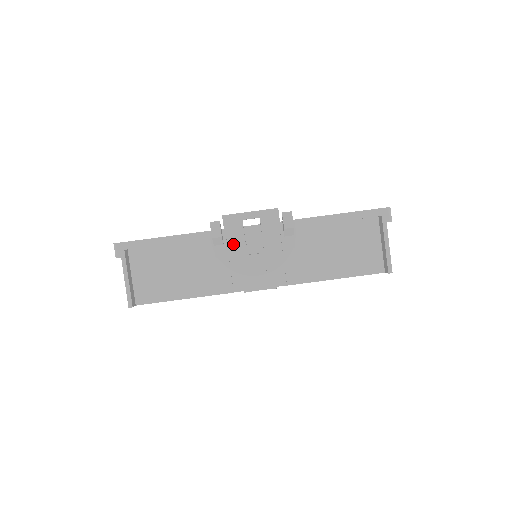
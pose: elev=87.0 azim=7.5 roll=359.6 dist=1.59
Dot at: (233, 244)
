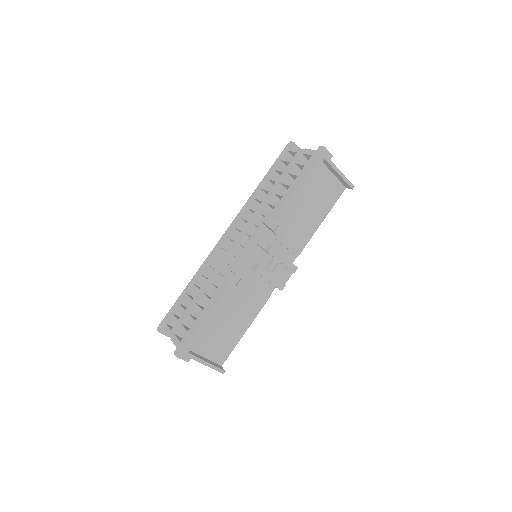
Dot at: occluded
